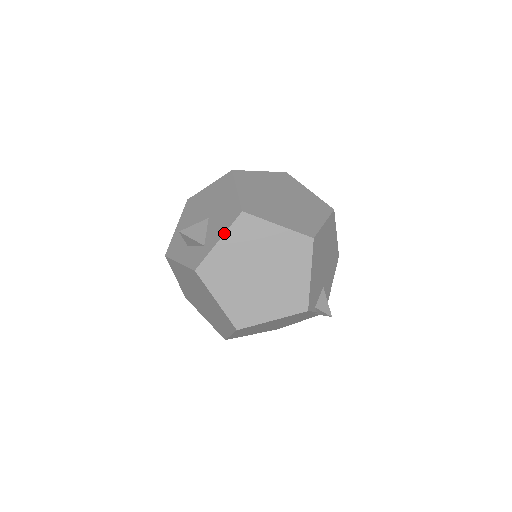
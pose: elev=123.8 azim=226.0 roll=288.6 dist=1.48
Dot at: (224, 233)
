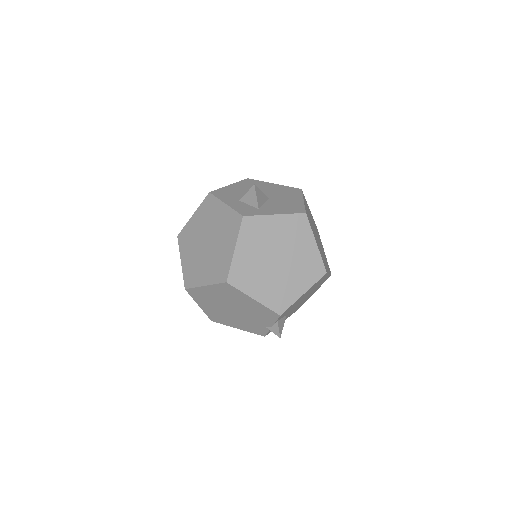
Dot at: (283, 214)
